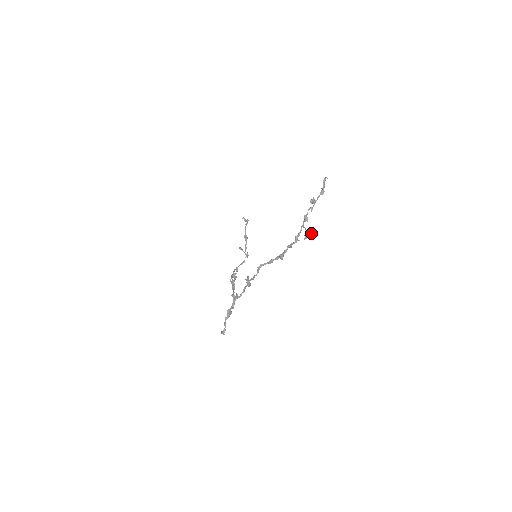
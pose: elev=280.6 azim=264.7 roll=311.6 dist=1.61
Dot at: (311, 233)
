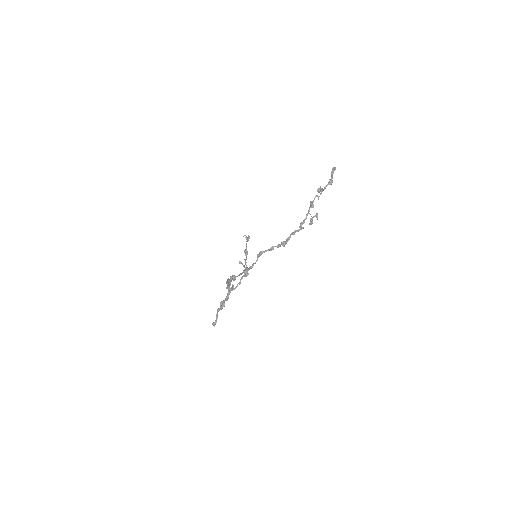
Dot at: (317, 219)
